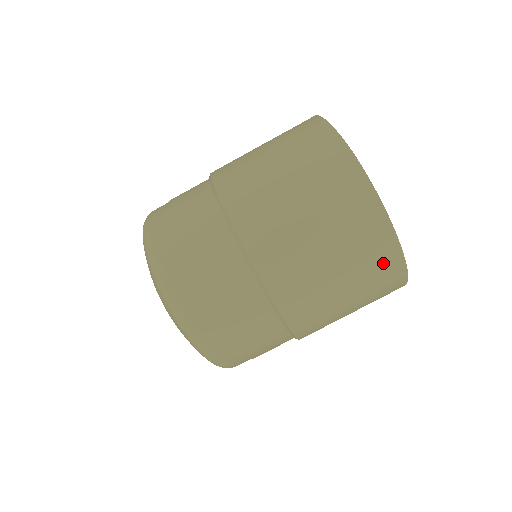
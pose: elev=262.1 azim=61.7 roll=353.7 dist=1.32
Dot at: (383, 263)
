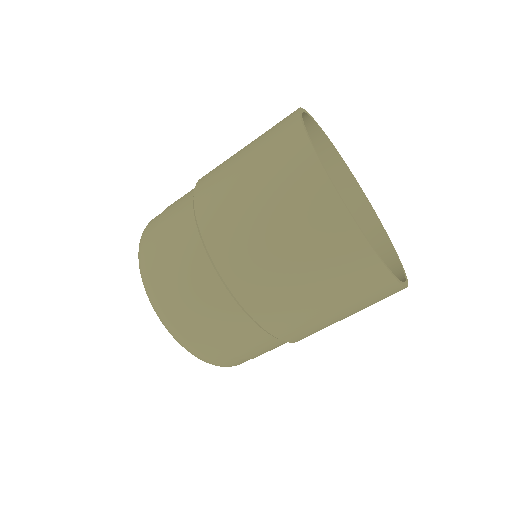
Dot at: (358, 270)
